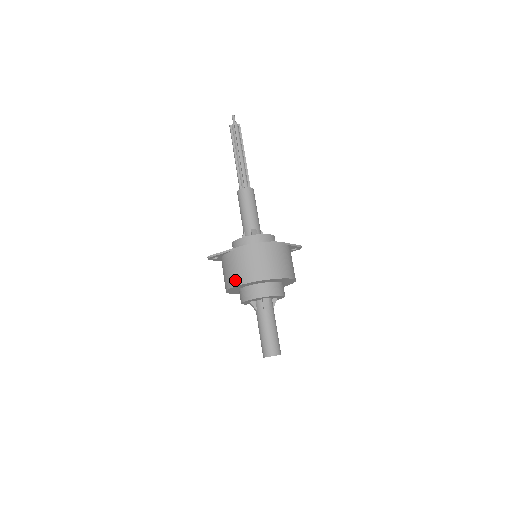
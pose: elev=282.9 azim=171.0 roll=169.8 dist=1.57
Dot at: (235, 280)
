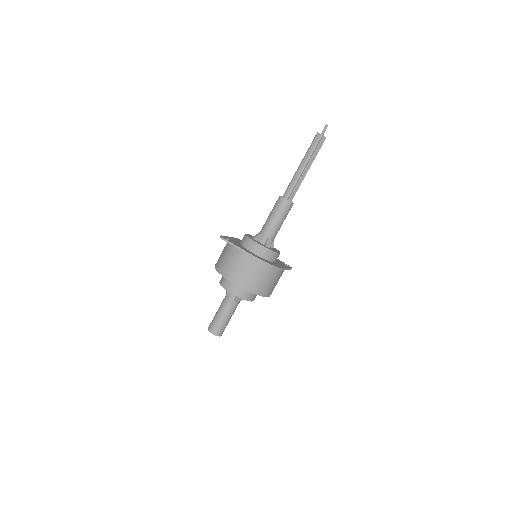
Dot at: (231, 275)
